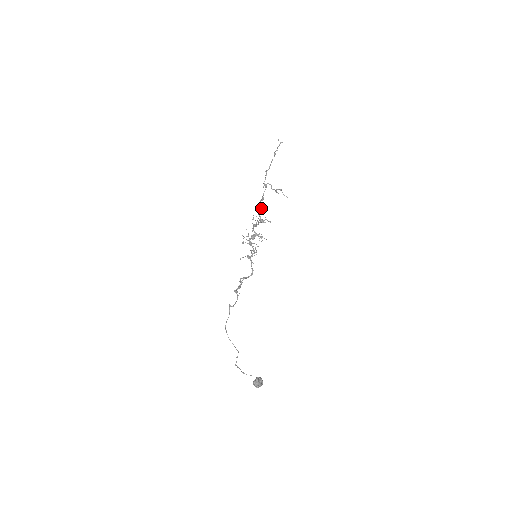
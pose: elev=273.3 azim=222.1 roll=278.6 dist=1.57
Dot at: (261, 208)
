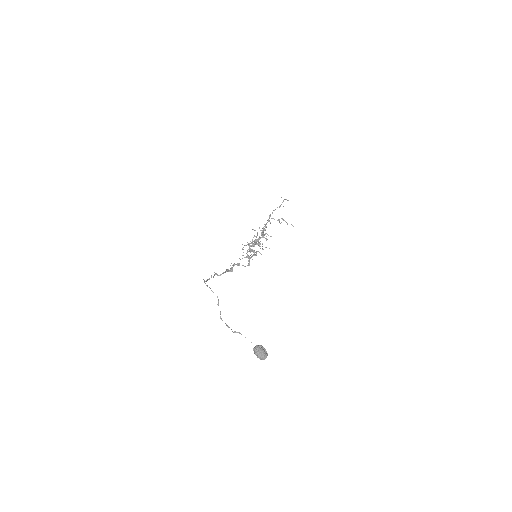
Dot at: (262, 230)
